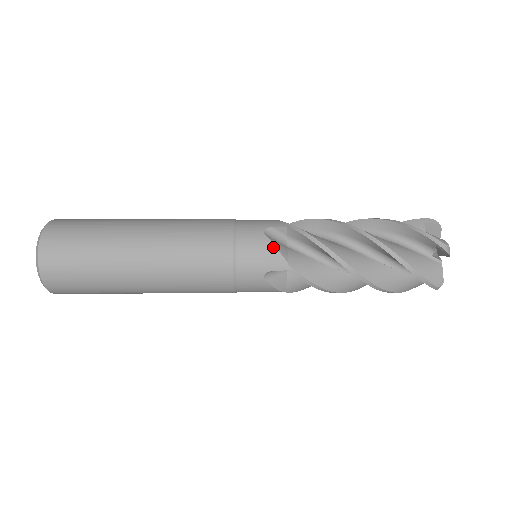
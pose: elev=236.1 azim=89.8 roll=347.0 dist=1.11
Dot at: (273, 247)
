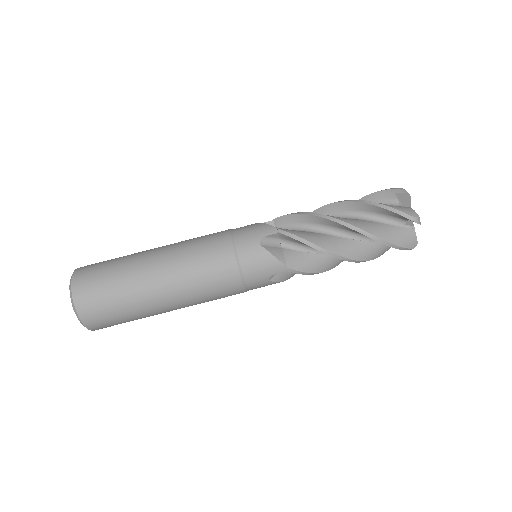
Dot at: (271, 256)
